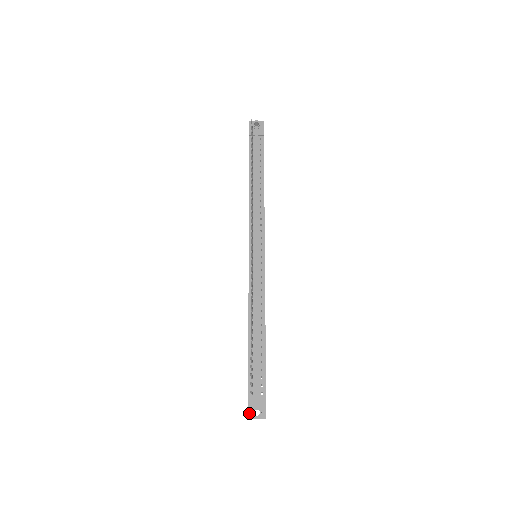
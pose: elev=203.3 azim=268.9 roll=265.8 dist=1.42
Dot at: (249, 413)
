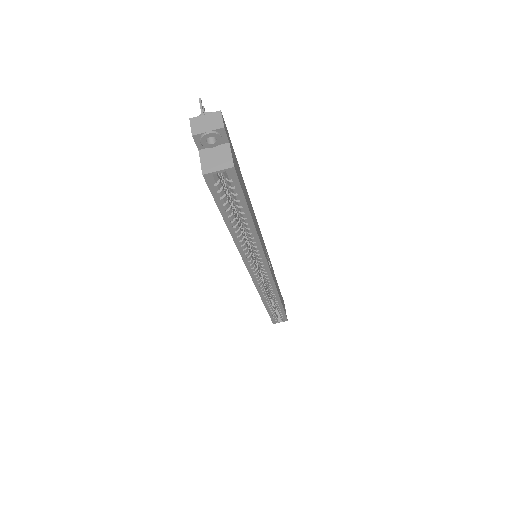
Dot at: occluded
